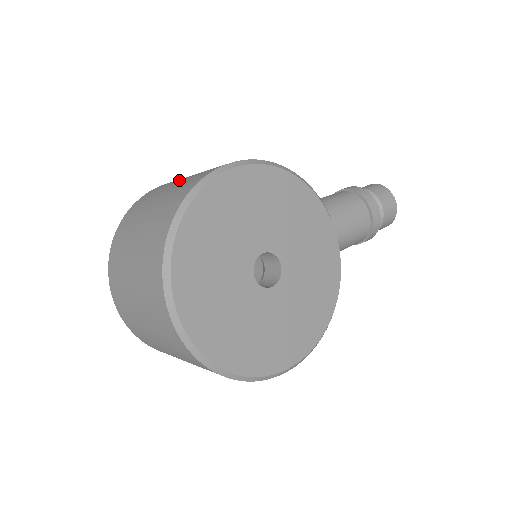
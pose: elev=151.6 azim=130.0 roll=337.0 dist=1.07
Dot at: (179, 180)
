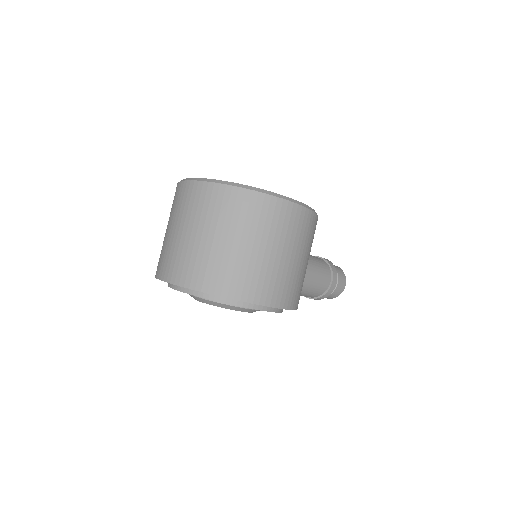
Dot at: occluded
